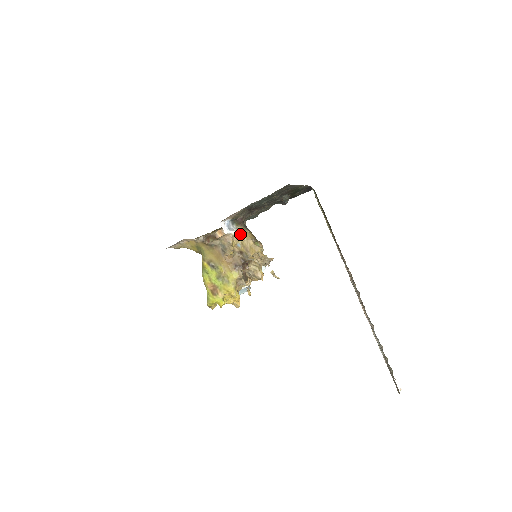
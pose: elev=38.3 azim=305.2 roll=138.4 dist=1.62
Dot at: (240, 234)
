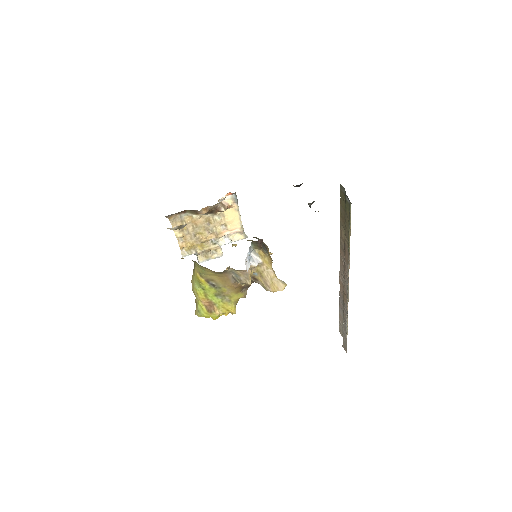
Dot at: (260, 263)
